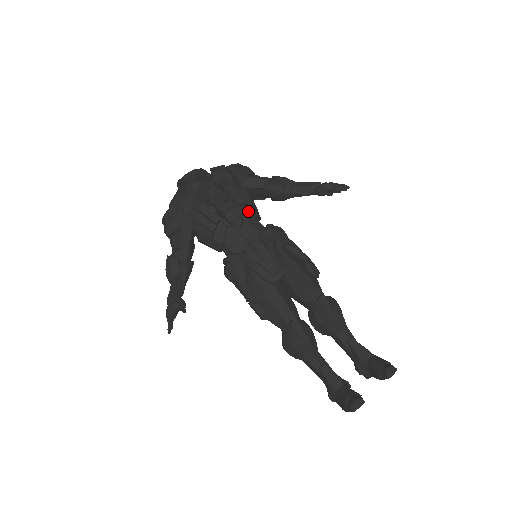
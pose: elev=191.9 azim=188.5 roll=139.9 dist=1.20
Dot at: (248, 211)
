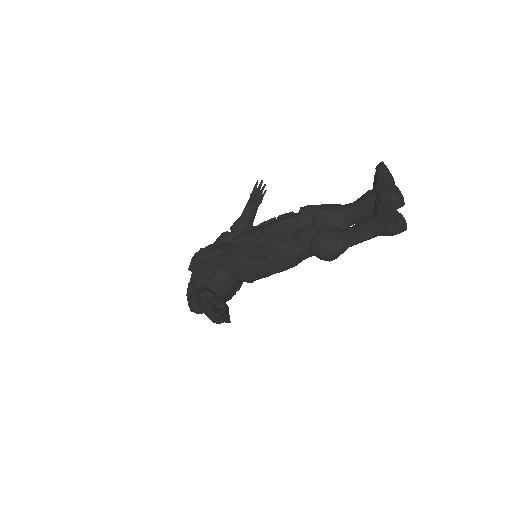
Dot at: (223, 245)
